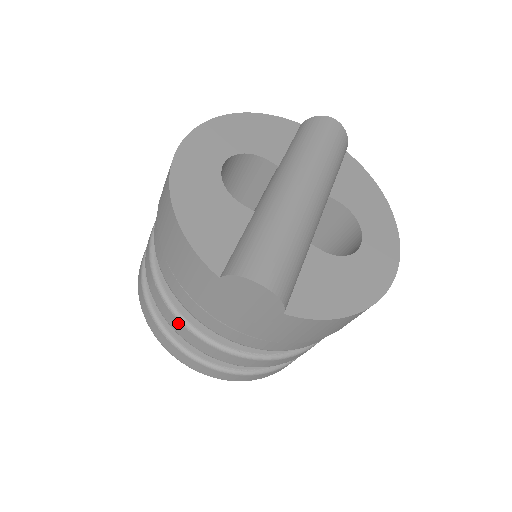
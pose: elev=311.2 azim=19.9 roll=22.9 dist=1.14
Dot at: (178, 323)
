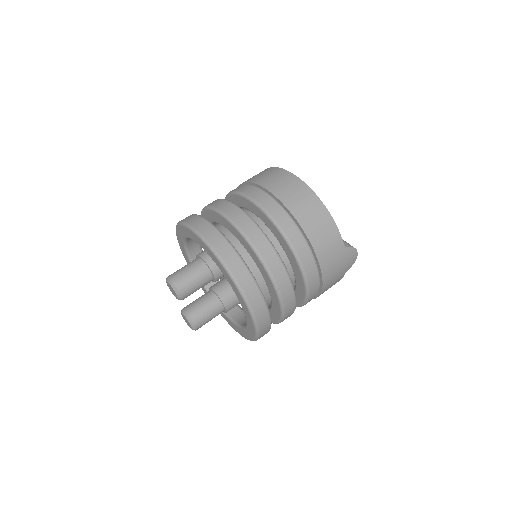
Dot at: (287, 281)
